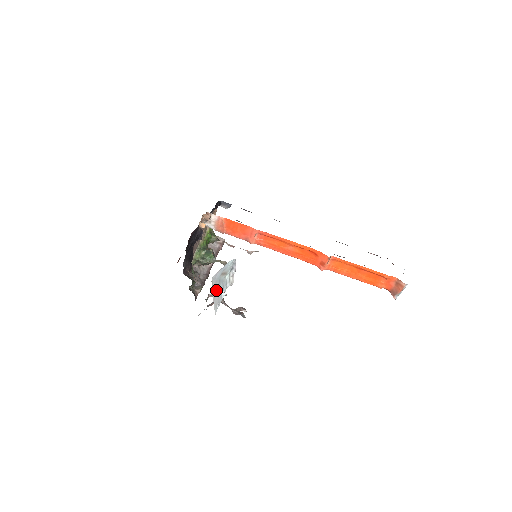
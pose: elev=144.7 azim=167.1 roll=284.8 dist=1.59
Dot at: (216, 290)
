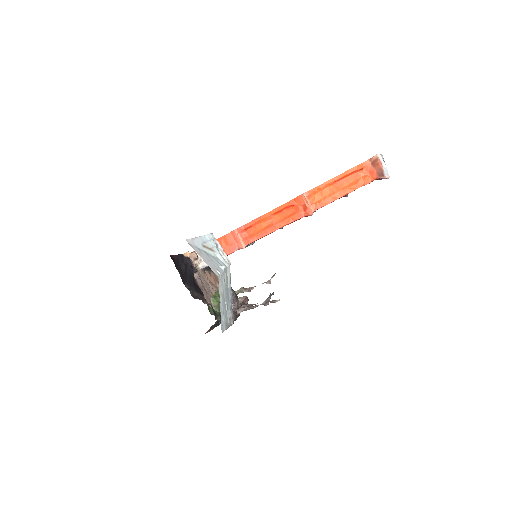
Dot at: (204, 257)
